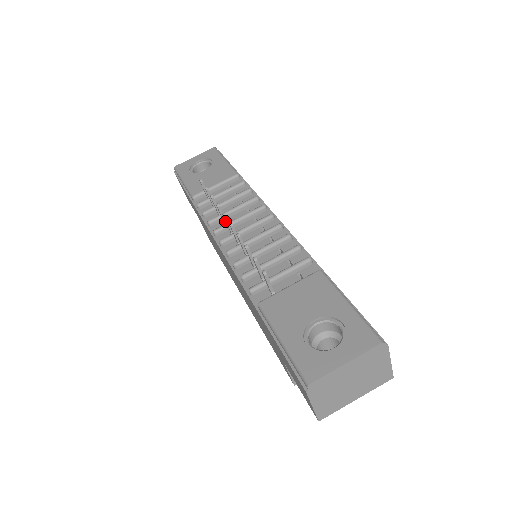
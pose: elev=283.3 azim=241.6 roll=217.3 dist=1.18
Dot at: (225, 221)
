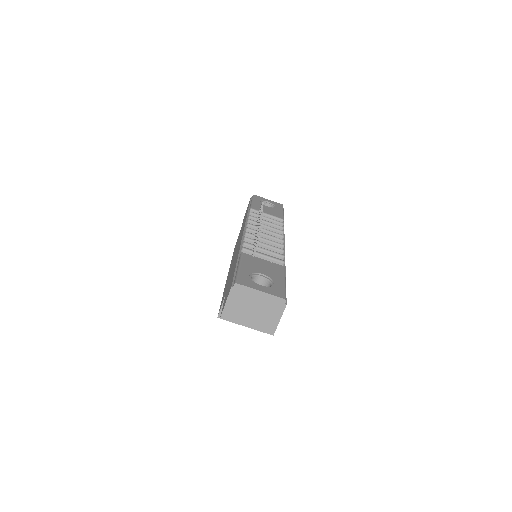
Dot at: occluded
